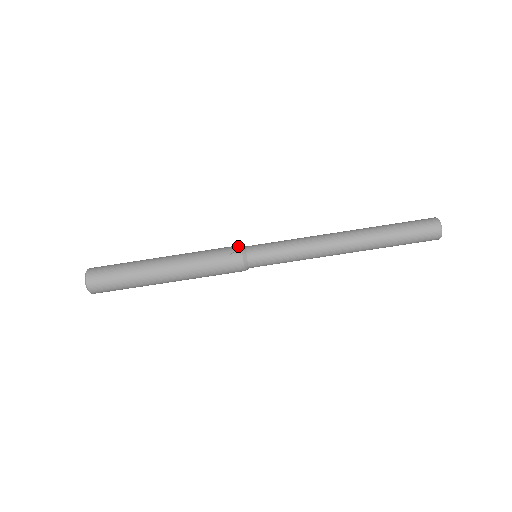
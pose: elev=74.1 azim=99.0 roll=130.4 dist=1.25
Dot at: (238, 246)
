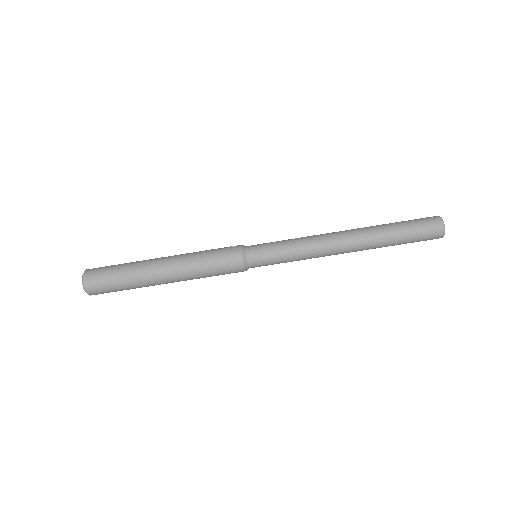
Dot at: occluded
